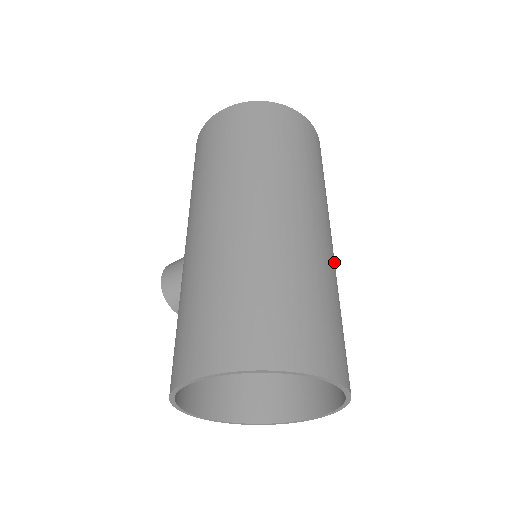
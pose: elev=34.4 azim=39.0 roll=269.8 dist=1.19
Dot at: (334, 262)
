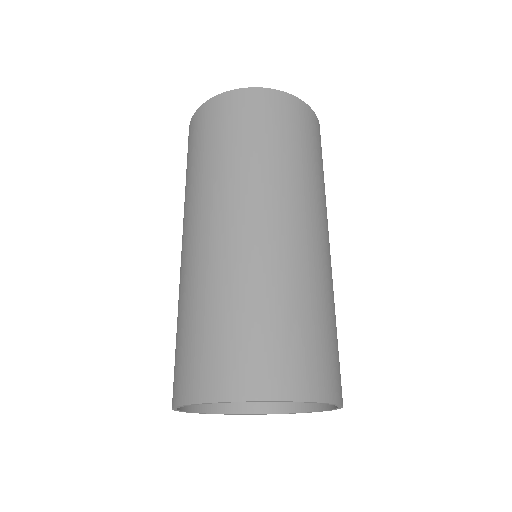
Dot at: (285, 247)
